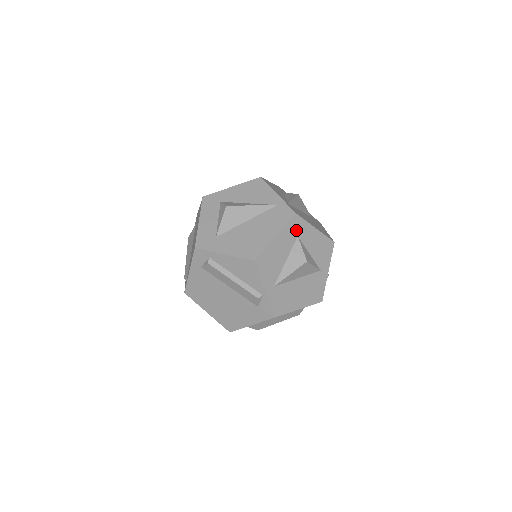
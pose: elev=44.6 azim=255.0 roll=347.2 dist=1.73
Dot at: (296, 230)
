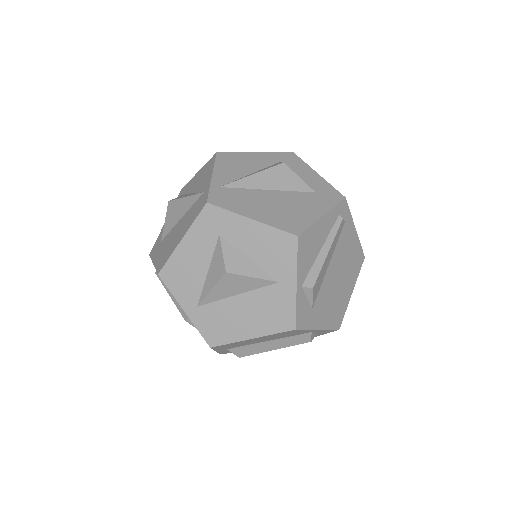
Dot at: (214, 226)
